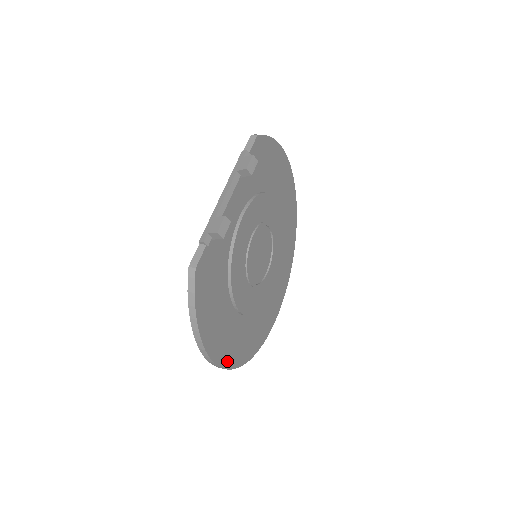
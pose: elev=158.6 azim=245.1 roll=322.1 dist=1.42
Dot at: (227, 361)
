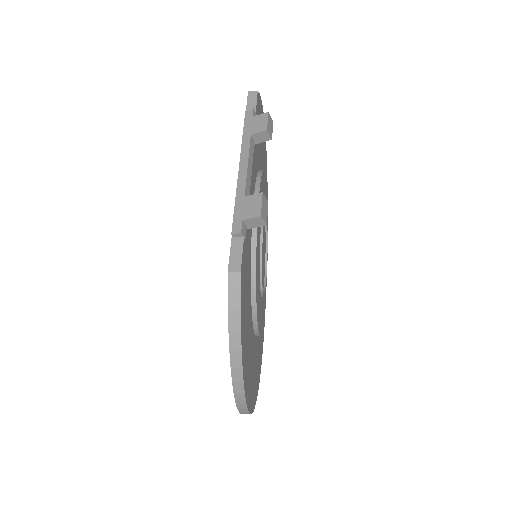
Dot at: (251, 402)
